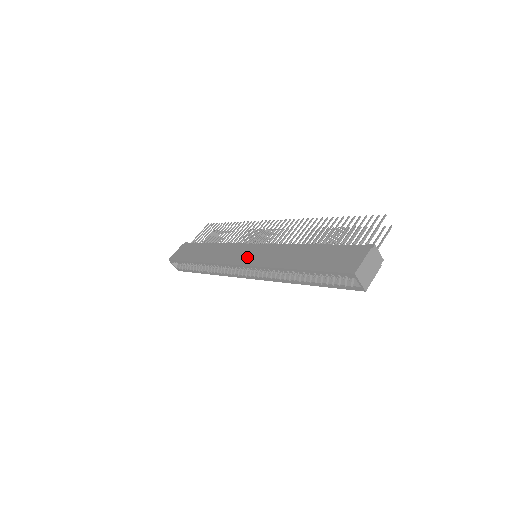
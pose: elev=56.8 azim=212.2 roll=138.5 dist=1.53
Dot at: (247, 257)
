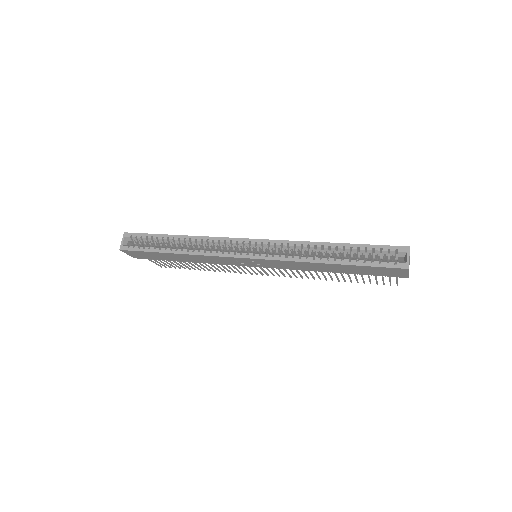
Dot at: occluded
